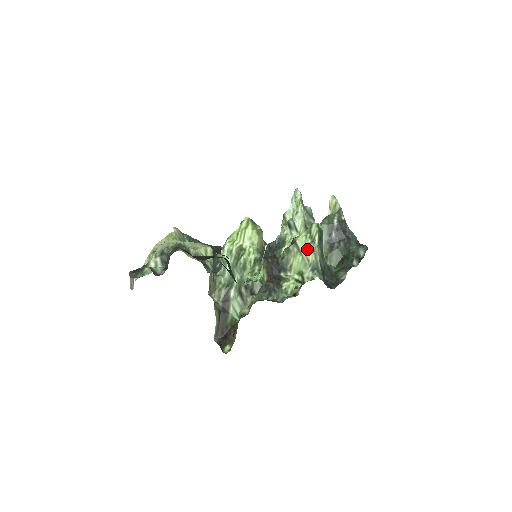
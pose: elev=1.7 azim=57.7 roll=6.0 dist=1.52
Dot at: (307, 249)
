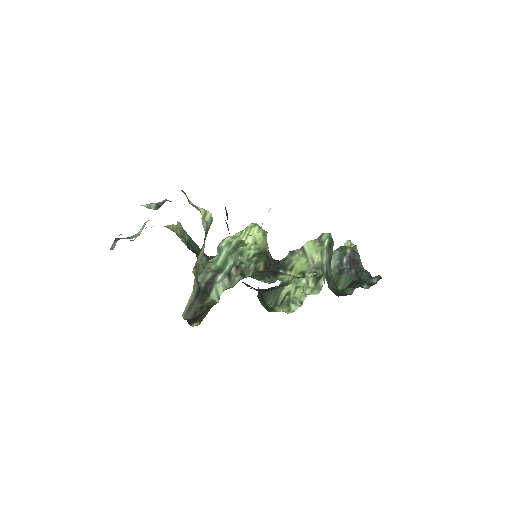
Dot at: (314, 251)
